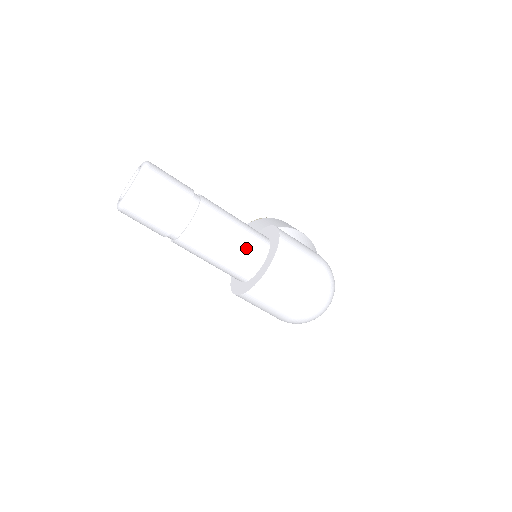
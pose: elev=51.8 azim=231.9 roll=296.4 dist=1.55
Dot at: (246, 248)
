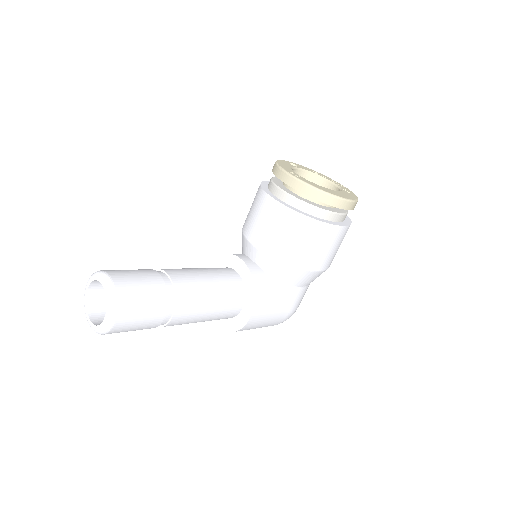
Dot at: occluded
